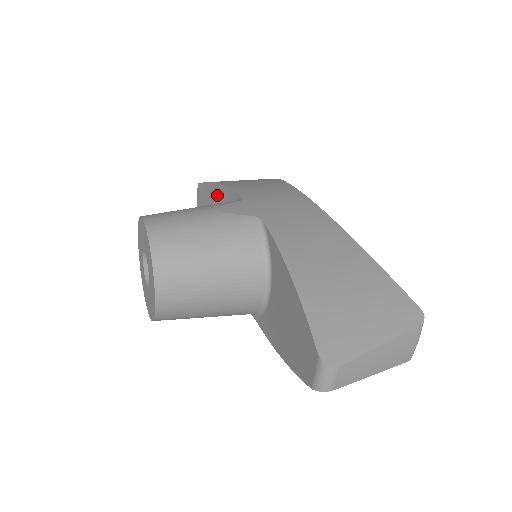
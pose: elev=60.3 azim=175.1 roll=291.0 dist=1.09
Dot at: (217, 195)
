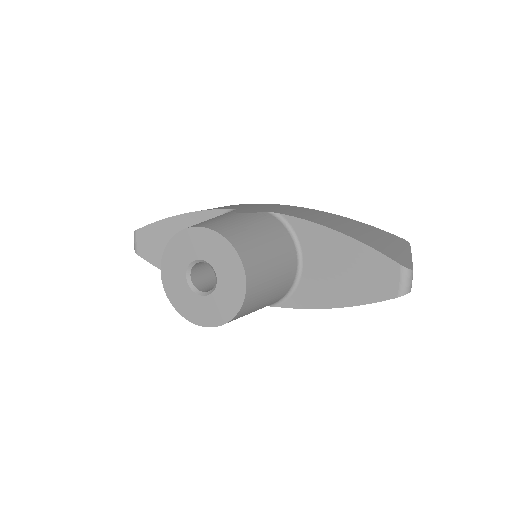
Dot at: (180, 226)
